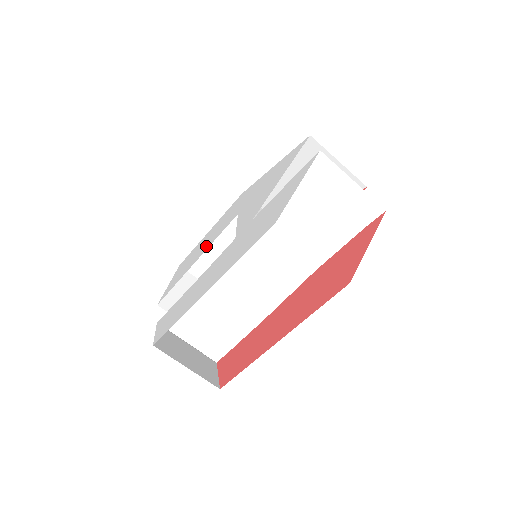
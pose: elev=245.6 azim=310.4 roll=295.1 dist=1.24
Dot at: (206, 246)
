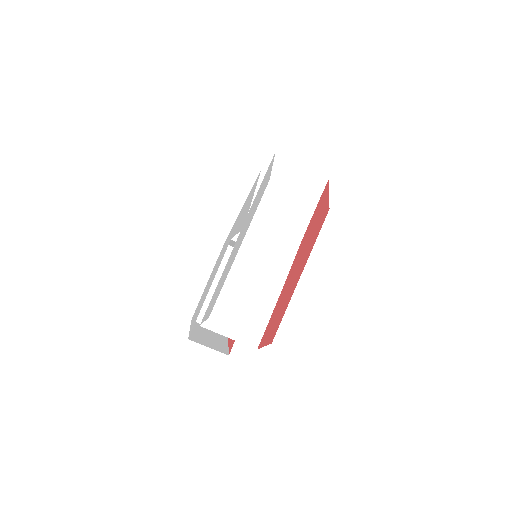
Dot at: (213, 277)
